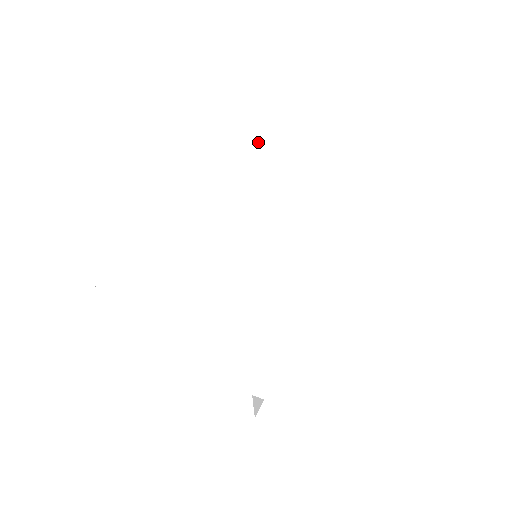
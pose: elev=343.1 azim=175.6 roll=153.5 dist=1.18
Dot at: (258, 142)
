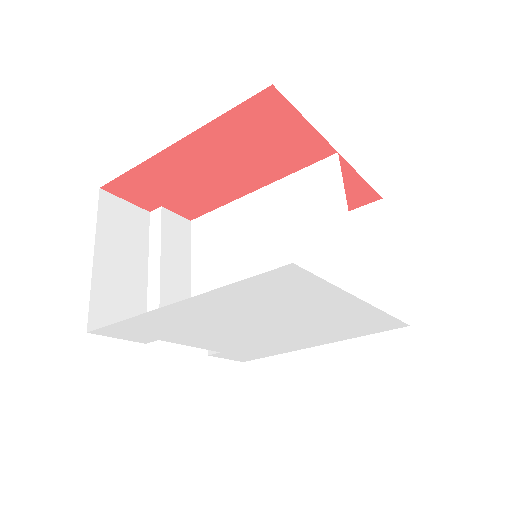
Dot at: (322, 291)
